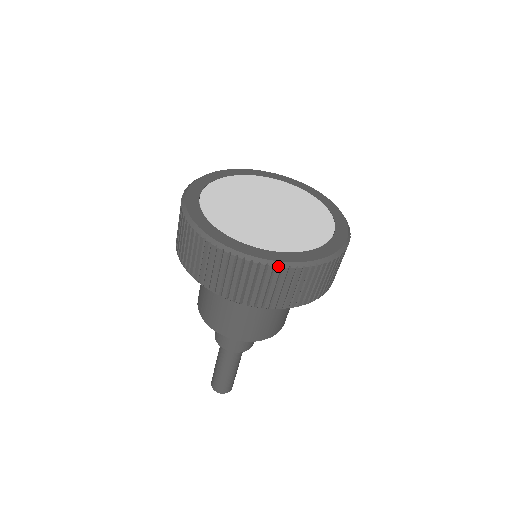
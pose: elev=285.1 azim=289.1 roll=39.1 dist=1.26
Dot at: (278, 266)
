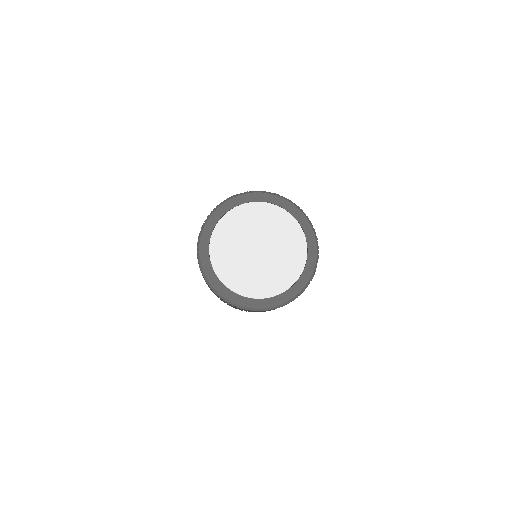
Dot at: occluded
